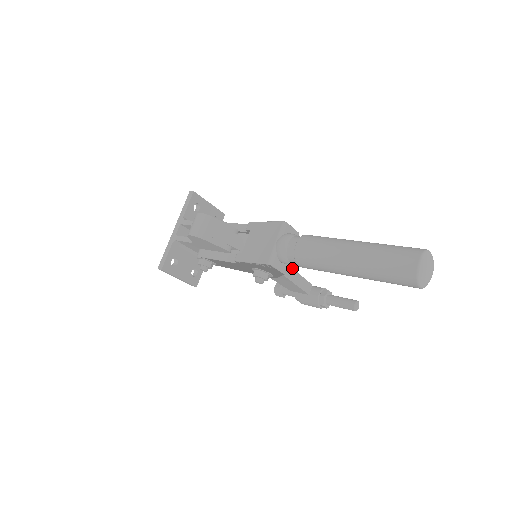
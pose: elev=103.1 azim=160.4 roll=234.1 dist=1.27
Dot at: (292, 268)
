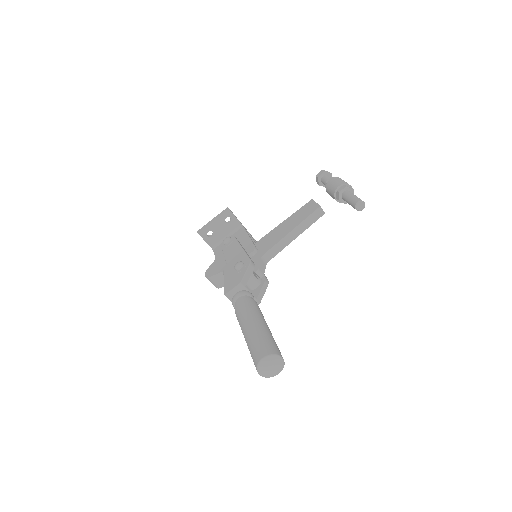
Dot at: (284, 236)
